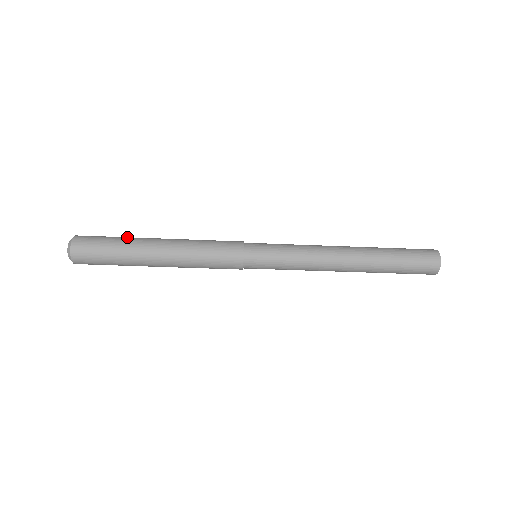
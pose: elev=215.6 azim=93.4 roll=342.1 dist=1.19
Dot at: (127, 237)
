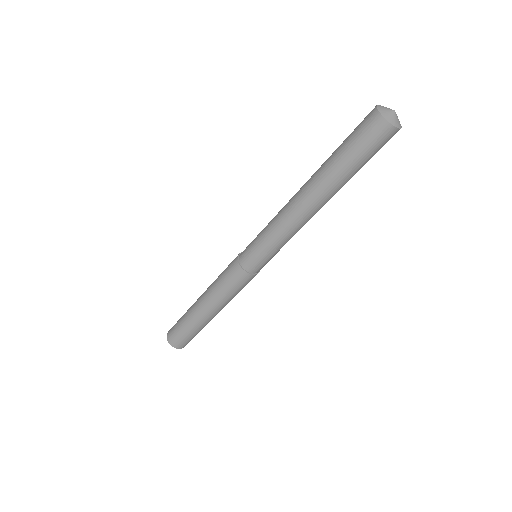
Dot at: (185, 313)
